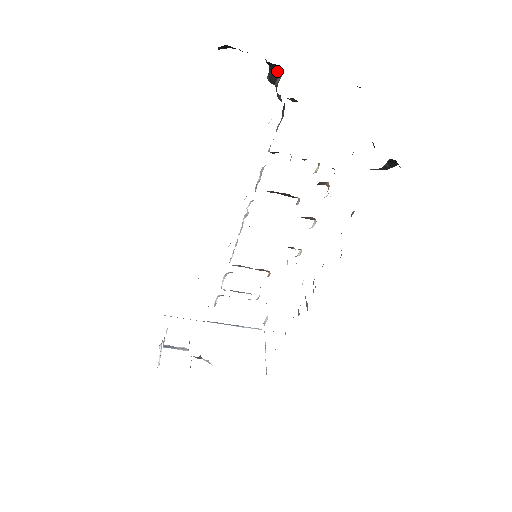
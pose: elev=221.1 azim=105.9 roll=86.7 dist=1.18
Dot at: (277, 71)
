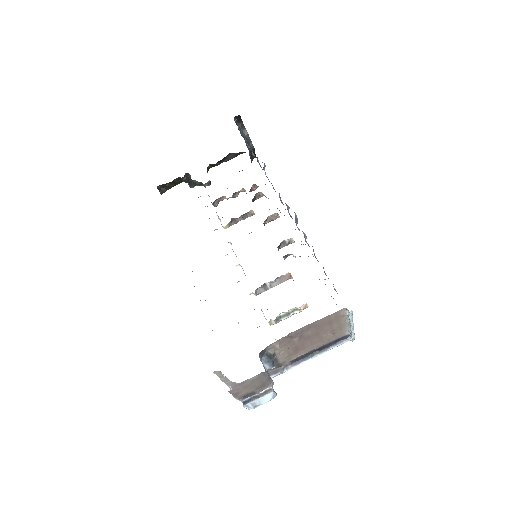
Dot at: (189, 178)
